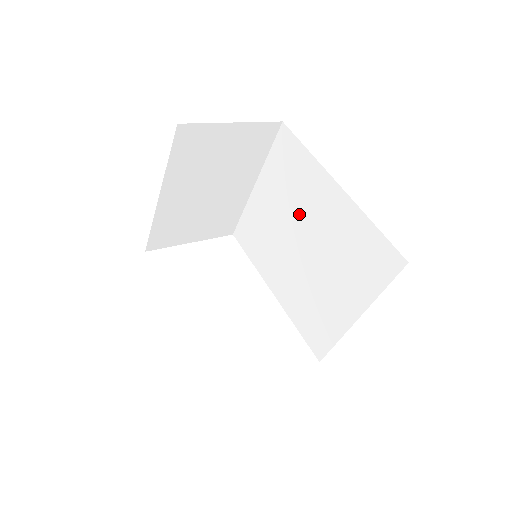
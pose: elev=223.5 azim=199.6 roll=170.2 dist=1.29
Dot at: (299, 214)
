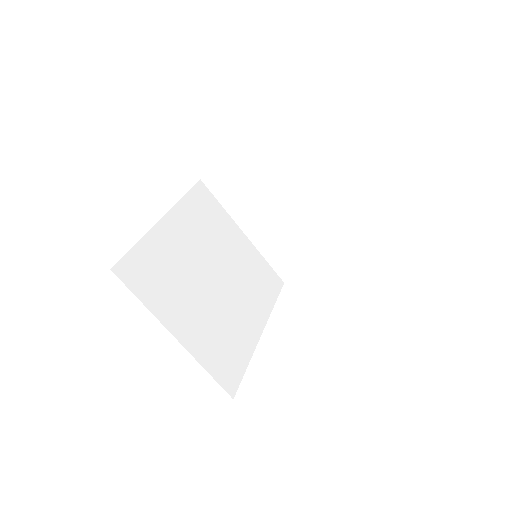
Dot at: occluded
